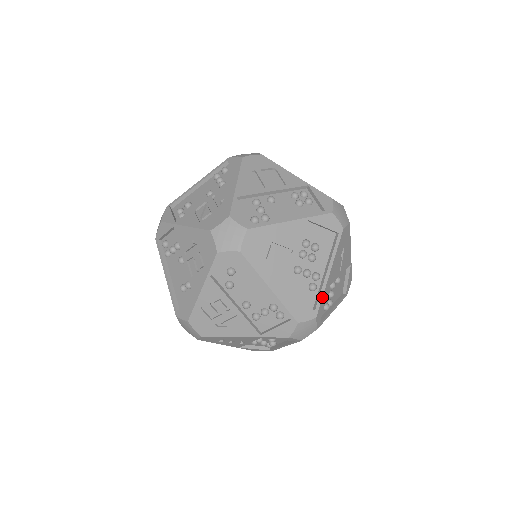
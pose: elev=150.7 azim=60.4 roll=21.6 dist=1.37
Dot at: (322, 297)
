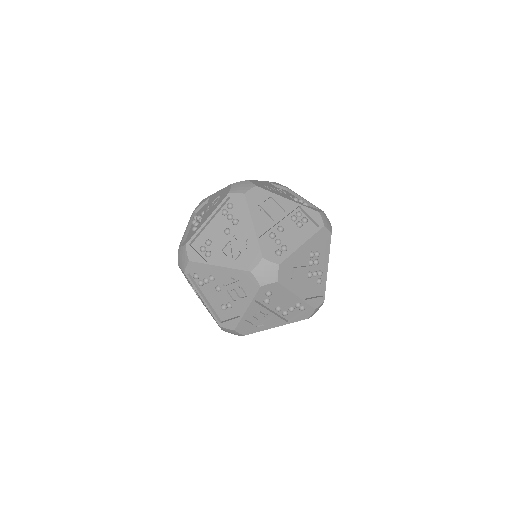
Dot at: occluded
